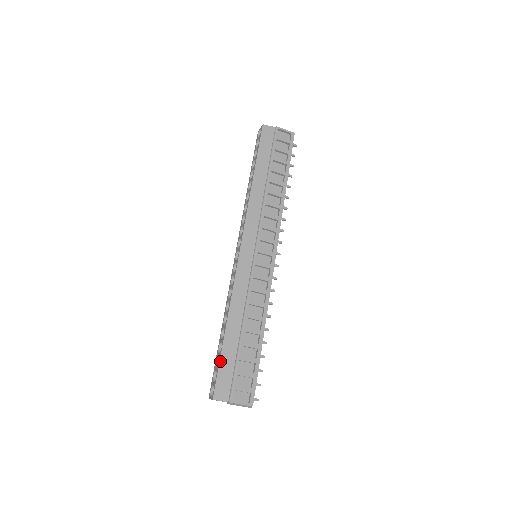
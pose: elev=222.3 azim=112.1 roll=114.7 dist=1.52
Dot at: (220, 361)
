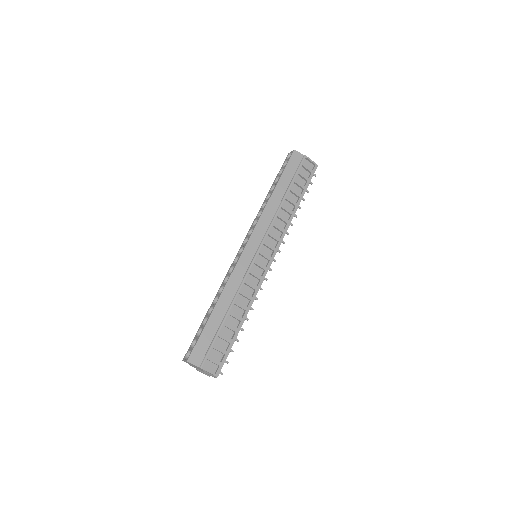
Dot at: (202, 332)
